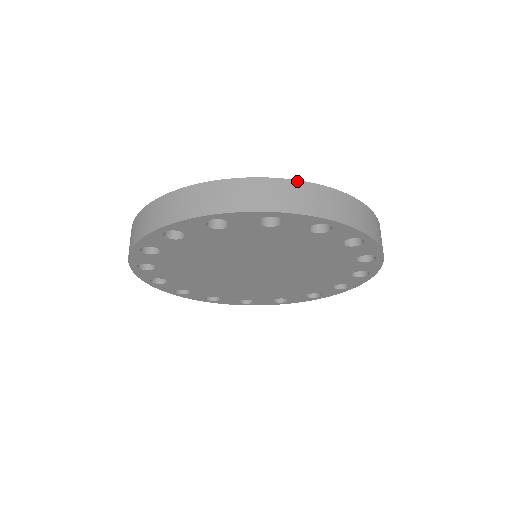
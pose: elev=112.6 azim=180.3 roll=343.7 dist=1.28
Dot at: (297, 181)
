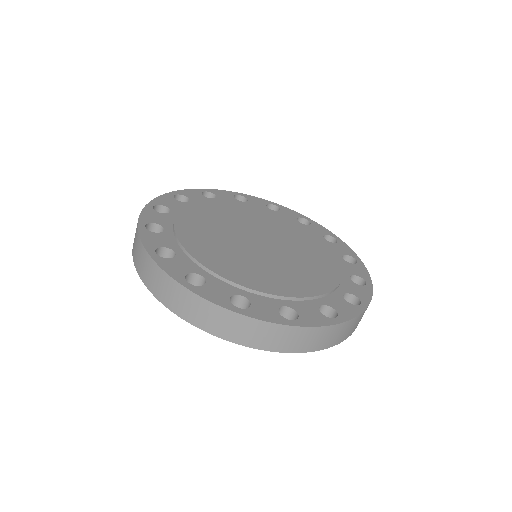
Dot at: (353, 319)
